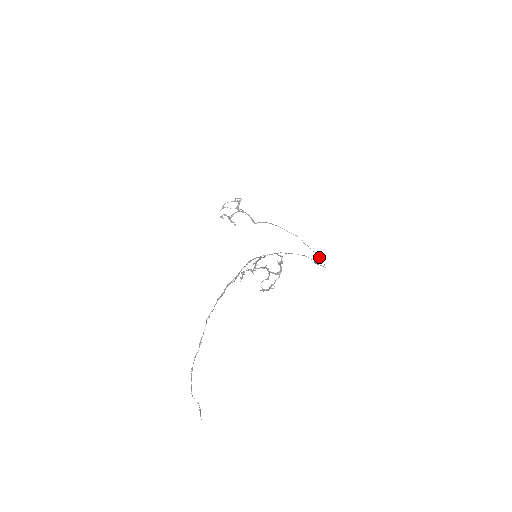
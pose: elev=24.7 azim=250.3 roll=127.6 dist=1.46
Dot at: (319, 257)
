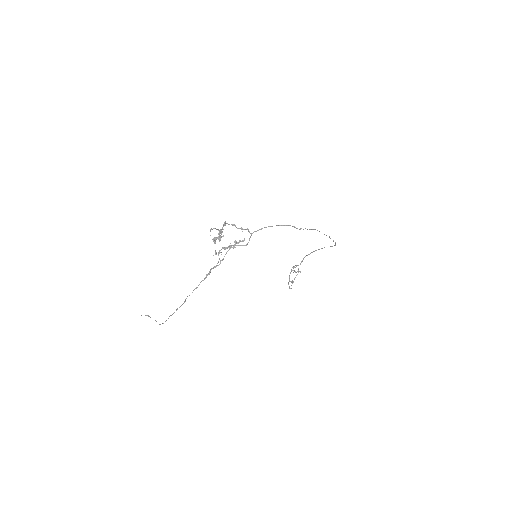
Dot at: (329, 237)
